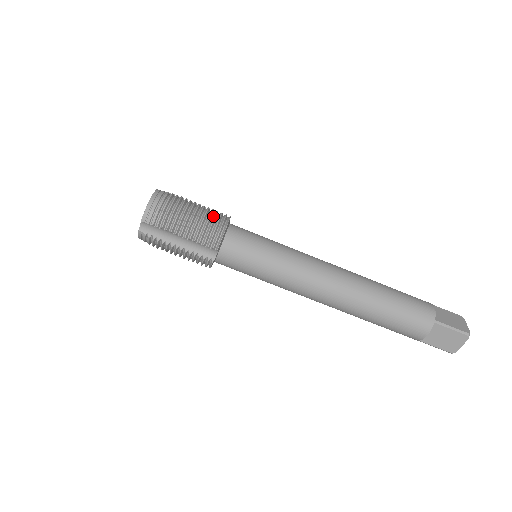
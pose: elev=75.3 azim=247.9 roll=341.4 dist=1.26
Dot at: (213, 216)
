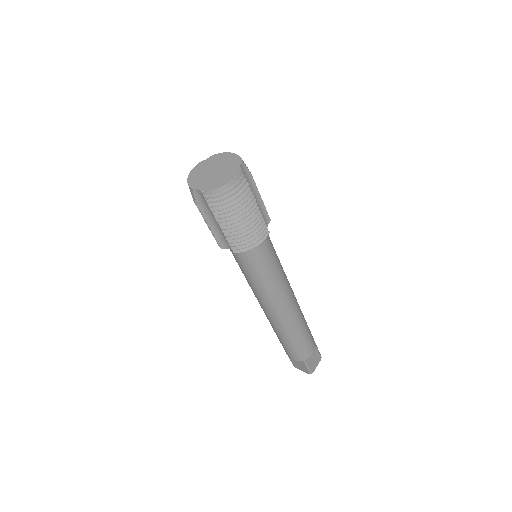
Dot at: (258, 228)
